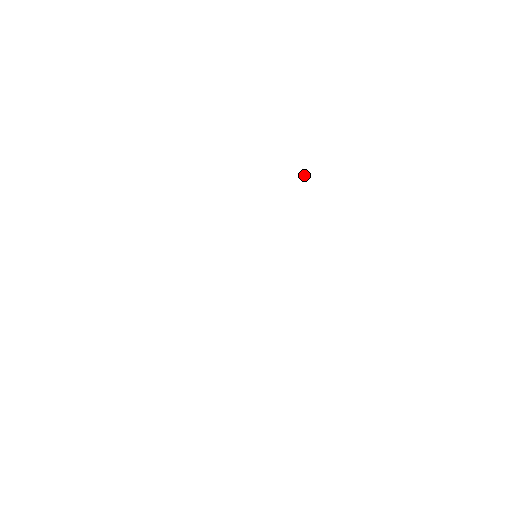
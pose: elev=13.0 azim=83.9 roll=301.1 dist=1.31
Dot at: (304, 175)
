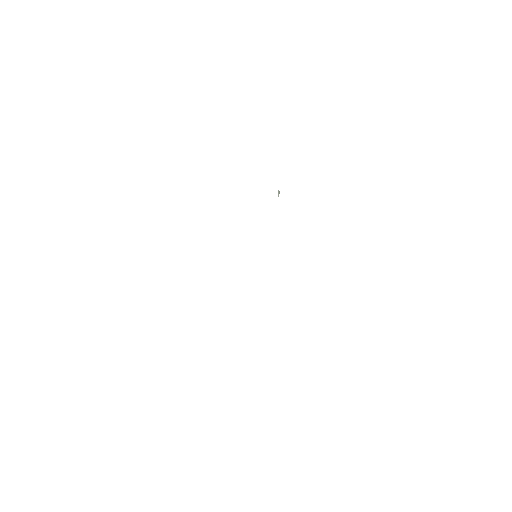
Dot at: (279, 191)
